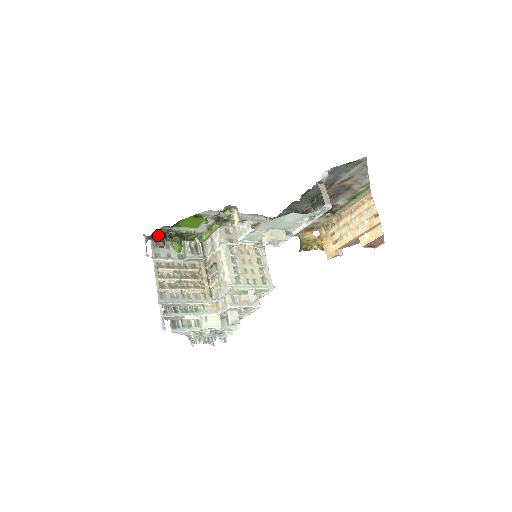
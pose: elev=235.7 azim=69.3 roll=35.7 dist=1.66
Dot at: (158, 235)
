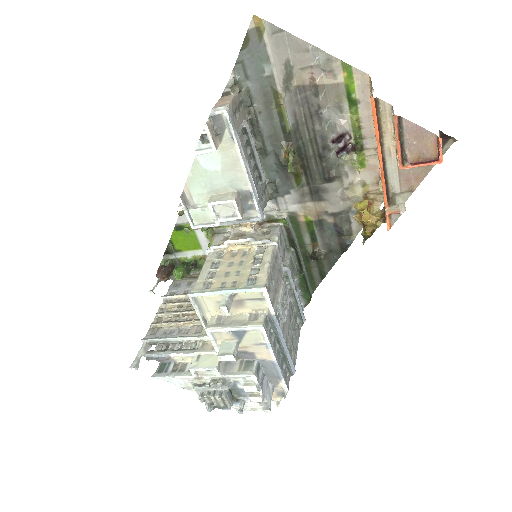
Dot at: (160, 266)
